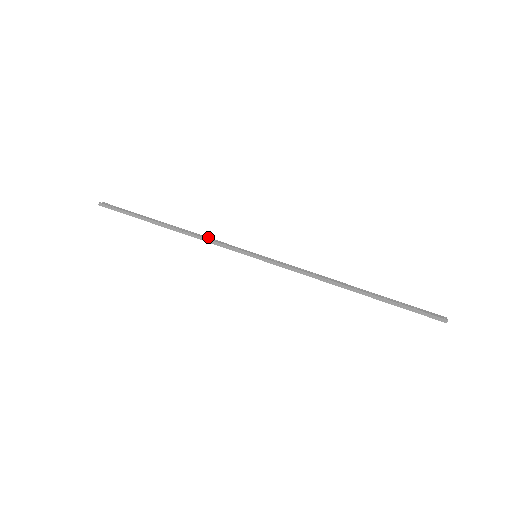
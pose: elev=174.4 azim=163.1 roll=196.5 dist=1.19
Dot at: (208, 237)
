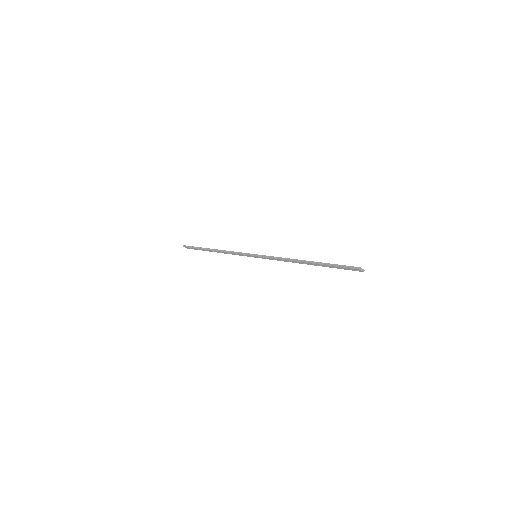
Dot at: occluded
